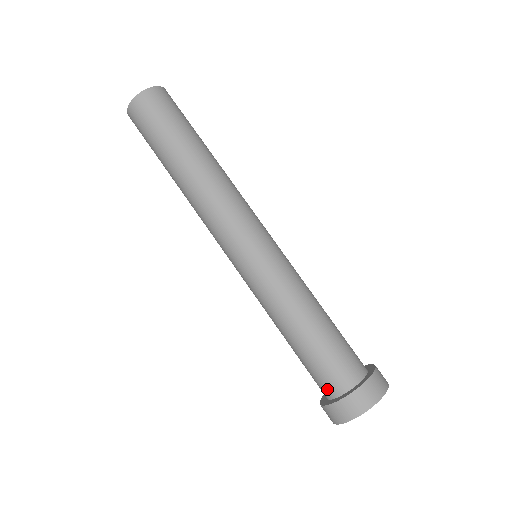
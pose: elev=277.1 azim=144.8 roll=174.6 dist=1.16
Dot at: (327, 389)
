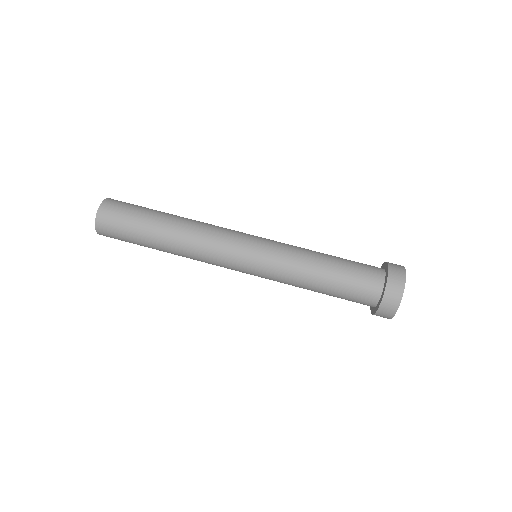
Dot at: occluded
